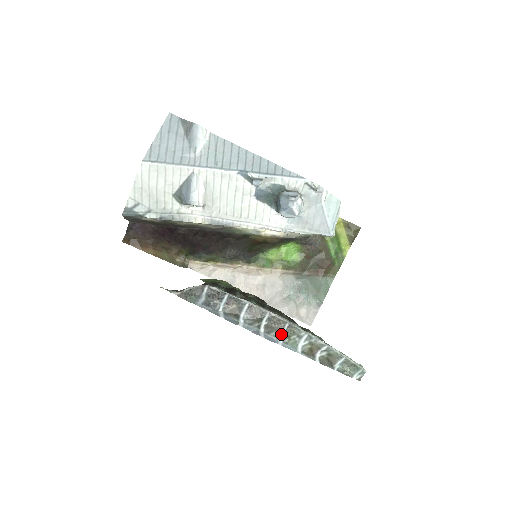
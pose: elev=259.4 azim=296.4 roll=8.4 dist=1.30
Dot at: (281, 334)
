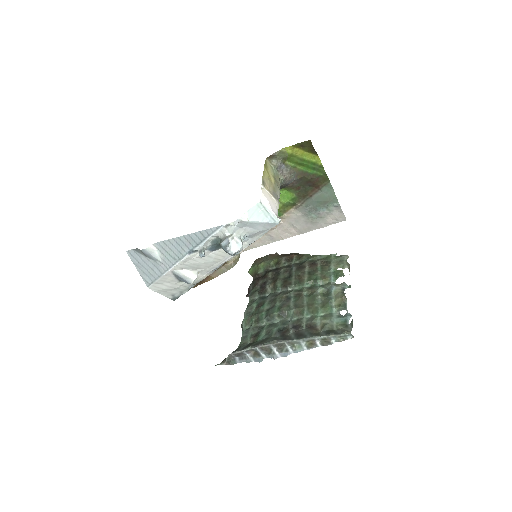
Dot at: (288, 348)
